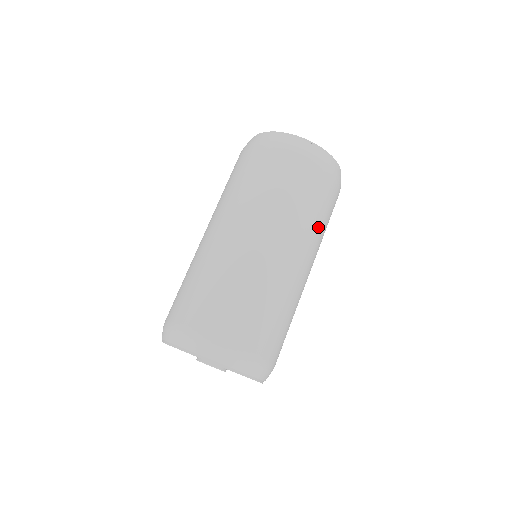
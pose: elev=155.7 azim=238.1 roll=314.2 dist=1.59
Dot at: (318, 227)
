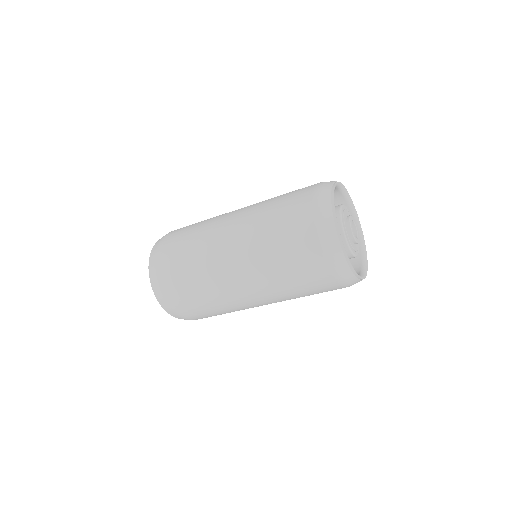
Dot at: (293, 295)
